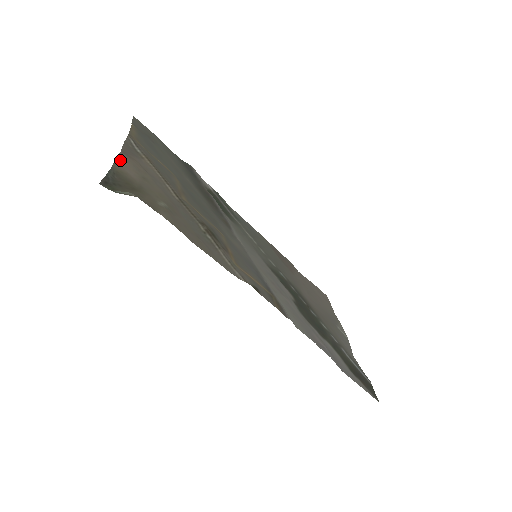
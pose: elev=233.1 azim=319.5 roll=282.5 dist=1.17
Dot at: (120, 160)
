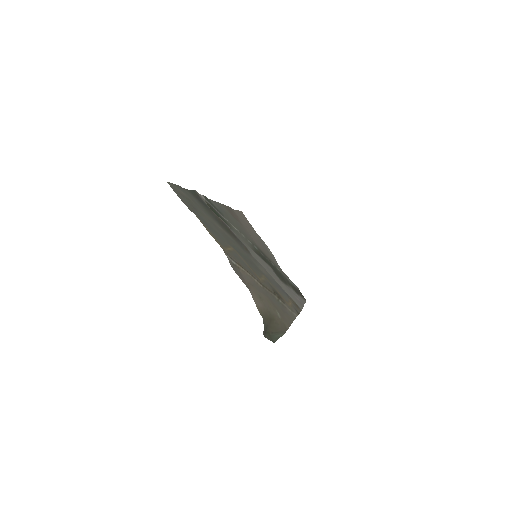
Dot at: (254, 300)
